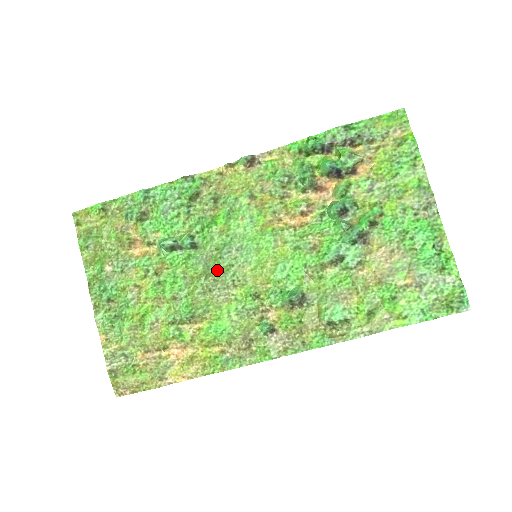
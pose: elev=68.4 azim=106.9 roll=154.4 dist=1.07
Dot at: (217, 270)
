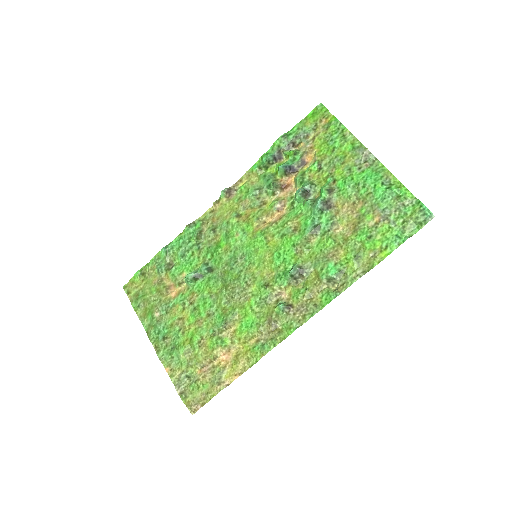
Dot at: (232, 280)
